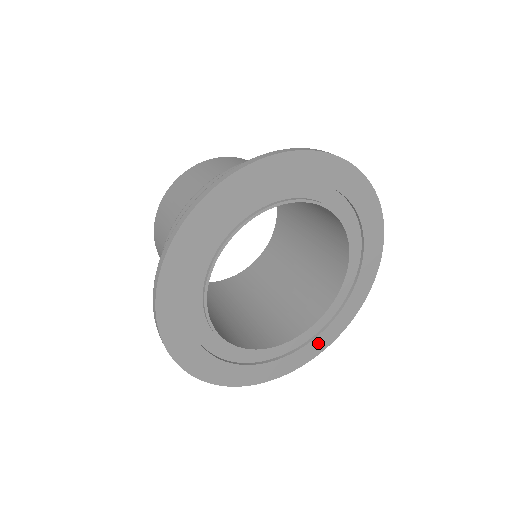
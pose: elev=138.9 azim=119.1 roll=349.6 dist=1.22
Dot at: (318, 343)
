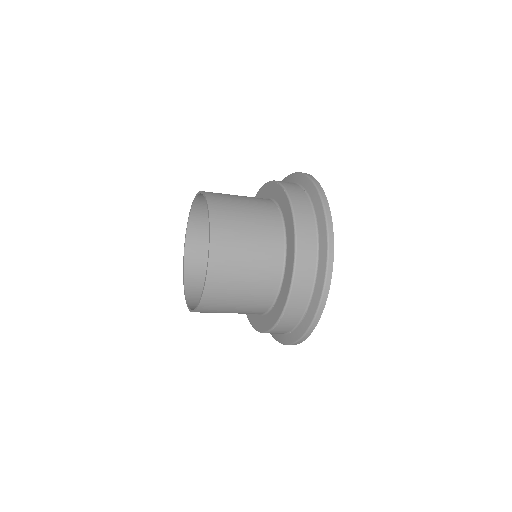
Dot at: occluded
